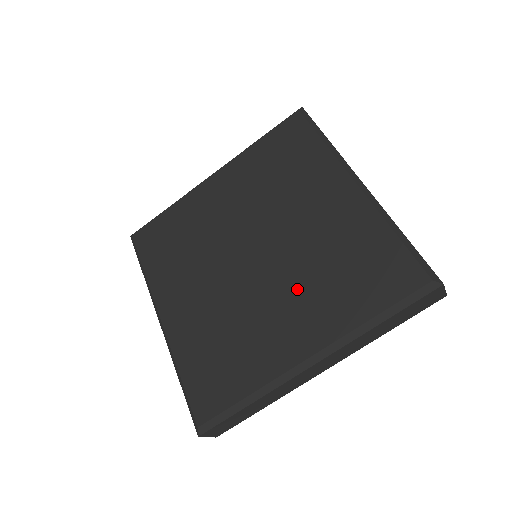
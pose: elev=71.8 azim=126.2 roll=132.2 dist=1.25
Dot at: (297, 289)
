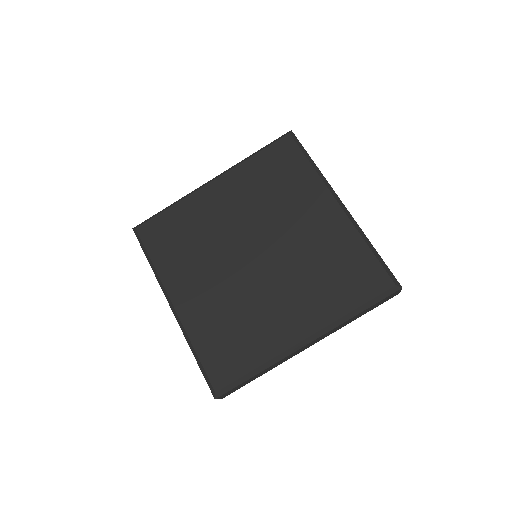
Dot at: (294, 286)
